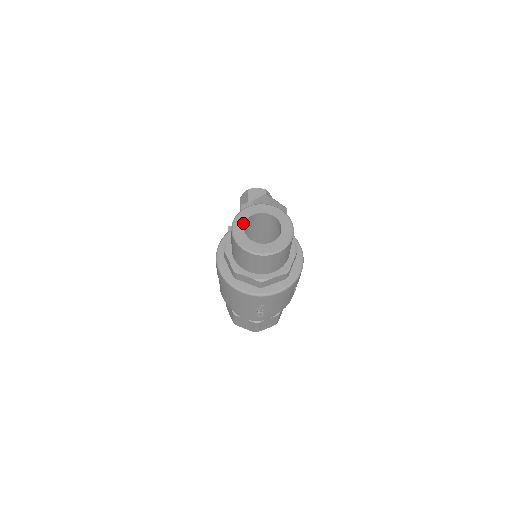
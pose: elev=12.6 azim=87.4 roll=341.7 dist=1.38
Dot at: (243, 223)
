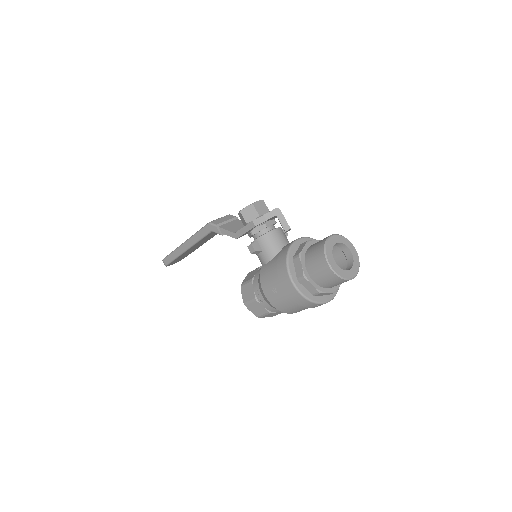
Dot at: (332, 258)
